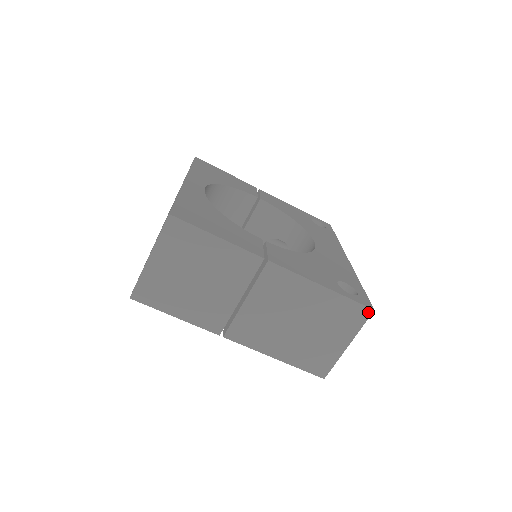
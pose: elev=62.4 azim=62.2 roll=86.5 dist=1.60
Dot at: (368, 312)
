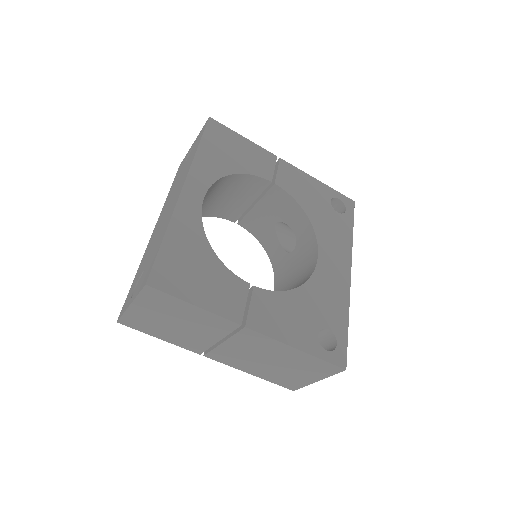
Dot at: (340, 370)
